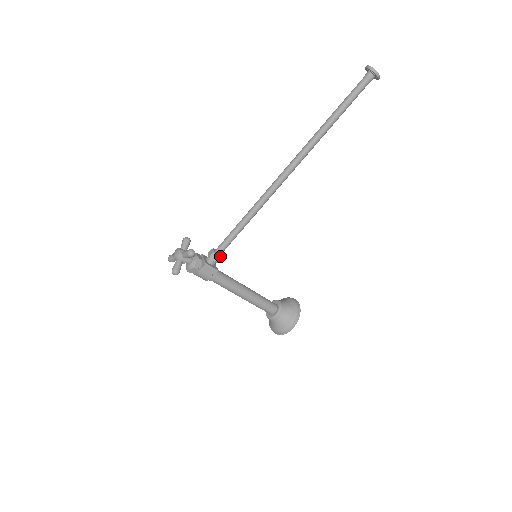
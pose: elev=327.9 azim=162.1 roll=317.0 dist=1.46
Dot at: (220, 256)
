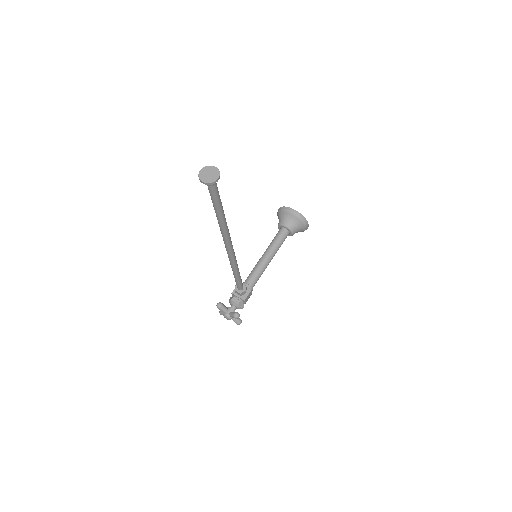
Dot at: (245, 289)
